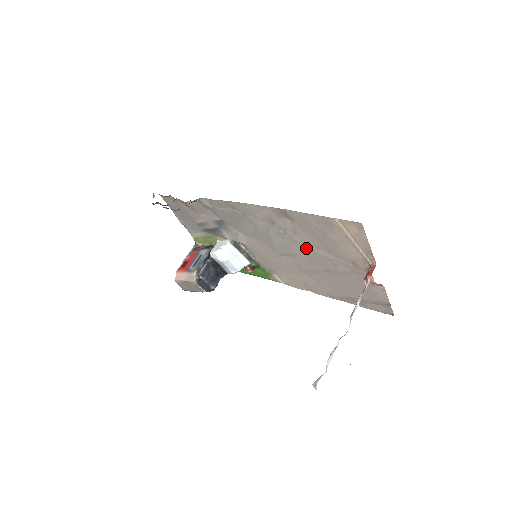
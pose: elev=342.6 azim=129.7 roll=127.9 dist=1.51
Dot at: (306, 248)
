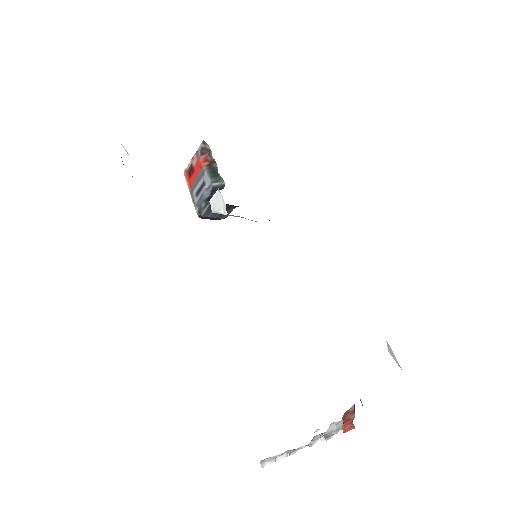
Dot at: occluded
